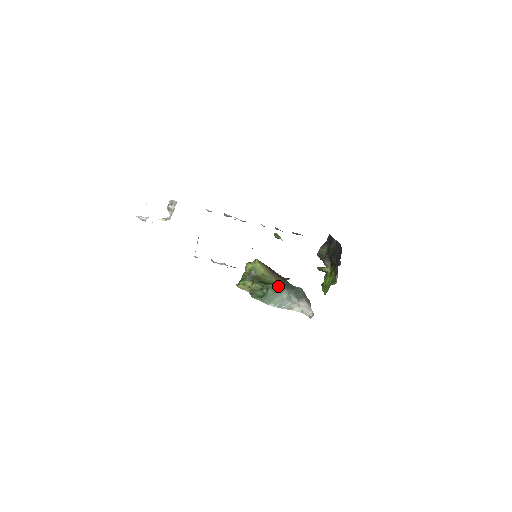
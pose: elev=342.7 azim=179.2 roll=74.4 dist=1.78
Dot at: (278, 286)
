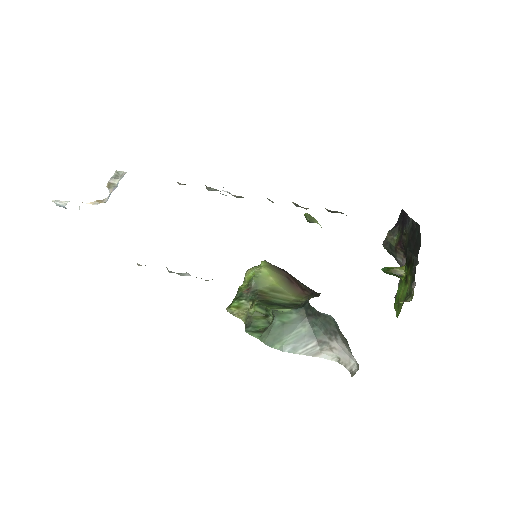
Dot at: (292, 310)
